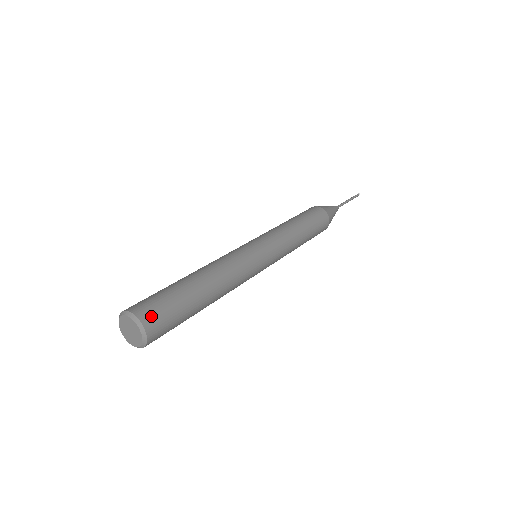
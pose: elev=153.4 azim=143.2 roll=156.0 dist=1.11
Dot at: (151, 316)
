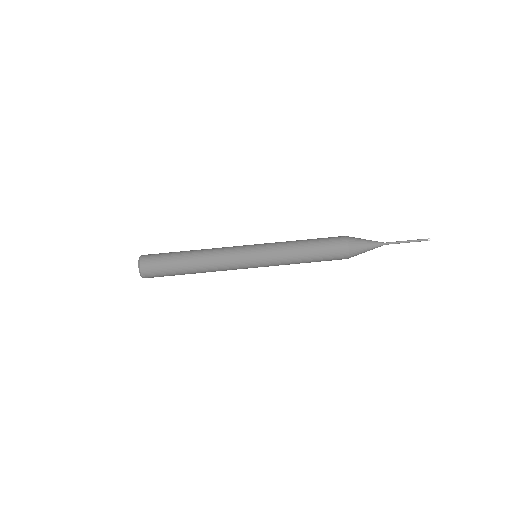
Dot at: (147, 268)
